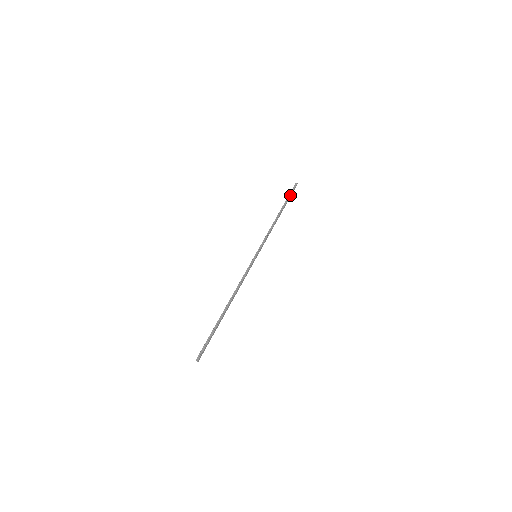
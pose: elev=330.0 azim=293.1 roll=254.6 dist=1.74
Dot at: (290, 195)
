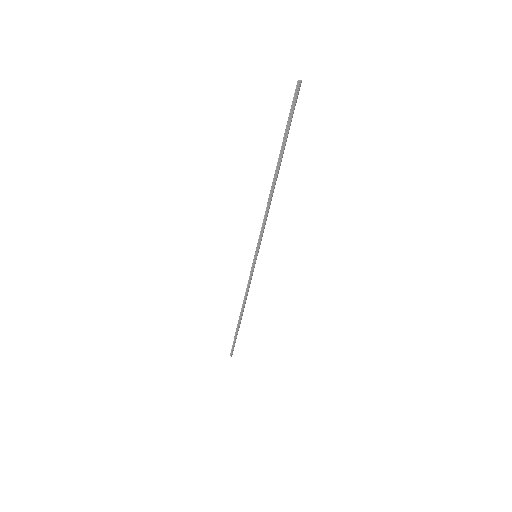
Dot at: (289, 126)
